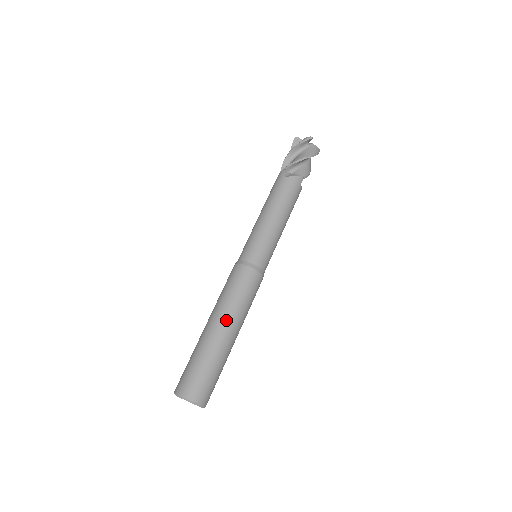
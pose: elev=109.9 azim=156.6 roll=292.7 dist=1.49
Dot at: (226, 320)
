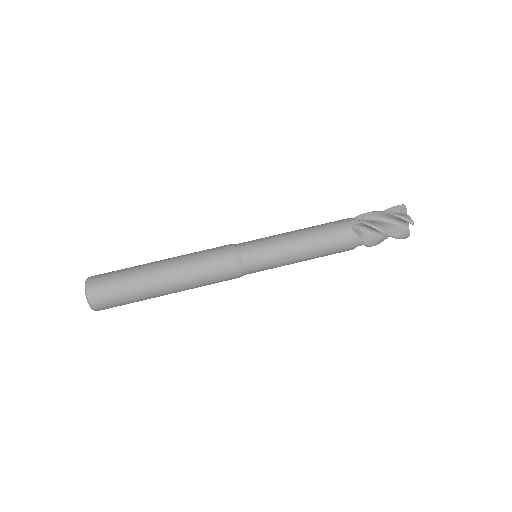
Dot at: (175, 277)
